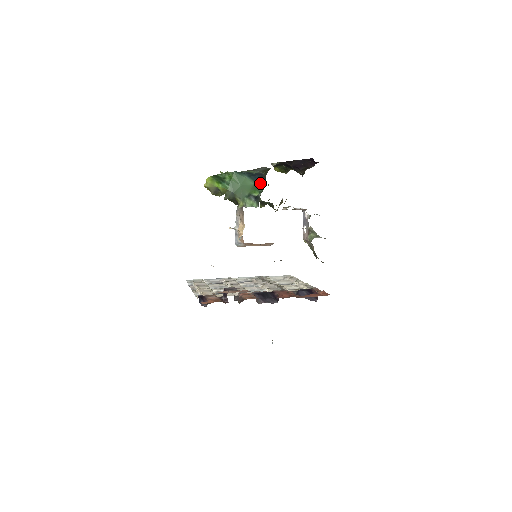
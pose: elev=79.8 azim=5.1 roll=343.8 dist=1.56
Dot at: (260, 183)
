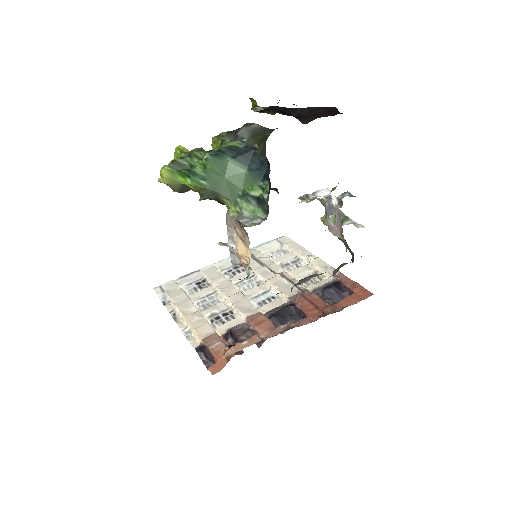
Dot at: (257, 169)
